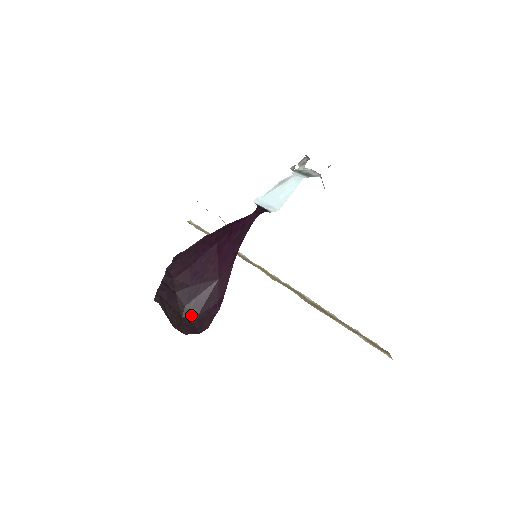
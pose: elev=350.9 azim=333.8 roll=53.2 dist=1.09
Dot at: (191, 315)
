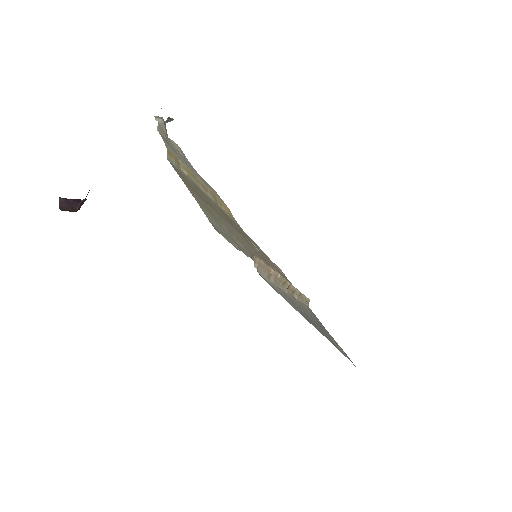
Dot at: occluded
